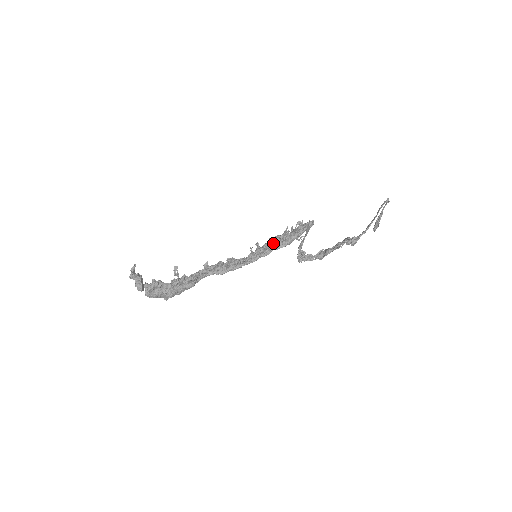
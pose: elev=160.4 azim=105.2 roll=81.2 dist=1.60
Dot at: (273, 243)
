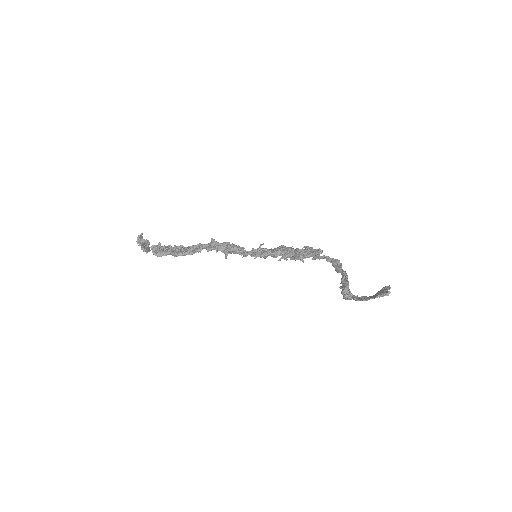
Dot at: (272, 256)
